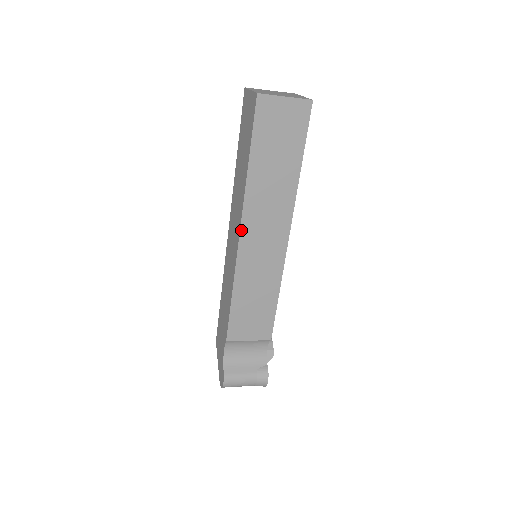
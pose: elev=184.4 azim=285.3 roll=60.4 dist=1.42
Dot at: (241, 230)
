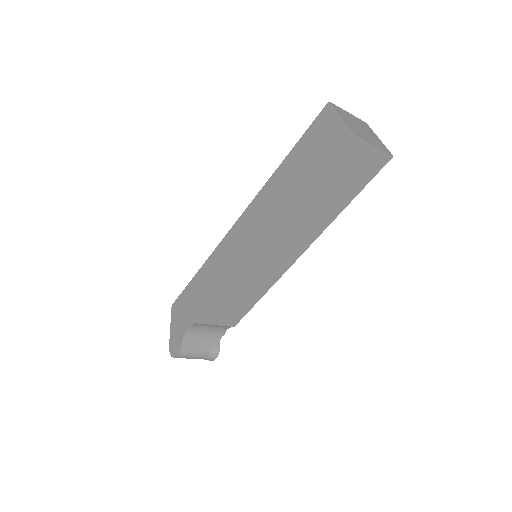
Dot at: (265, 243)
